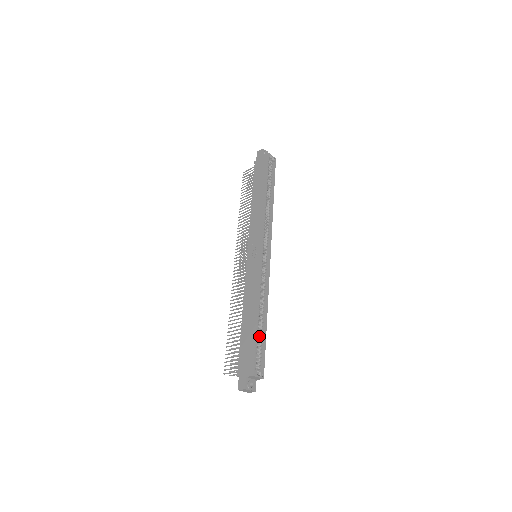
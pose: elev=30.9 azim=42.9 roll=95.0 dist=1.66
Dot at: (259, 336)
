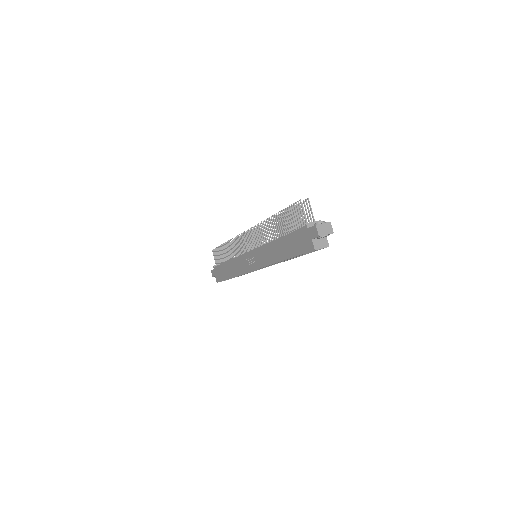
Dot at: occluded
